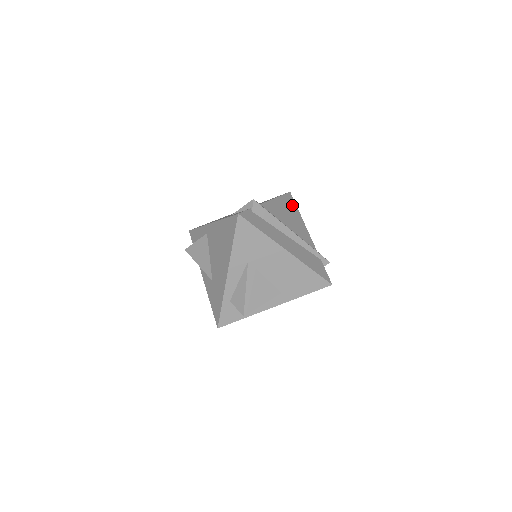
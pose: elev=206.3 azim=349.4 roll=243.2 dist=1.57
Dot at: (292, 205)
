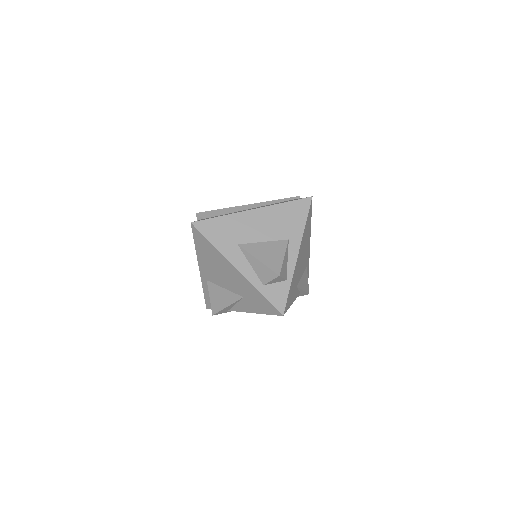
Dot at: occluded
